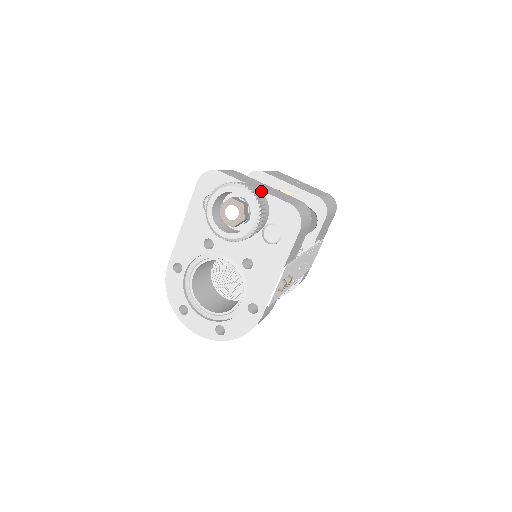
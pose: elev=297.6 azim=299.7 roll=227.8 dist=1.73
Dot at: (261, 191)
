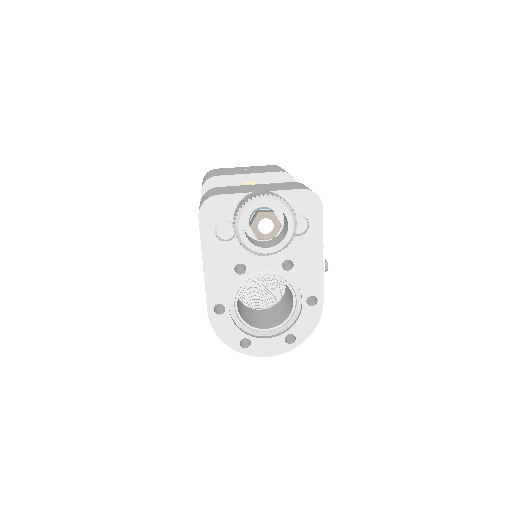
Dot at: (271, 192)
